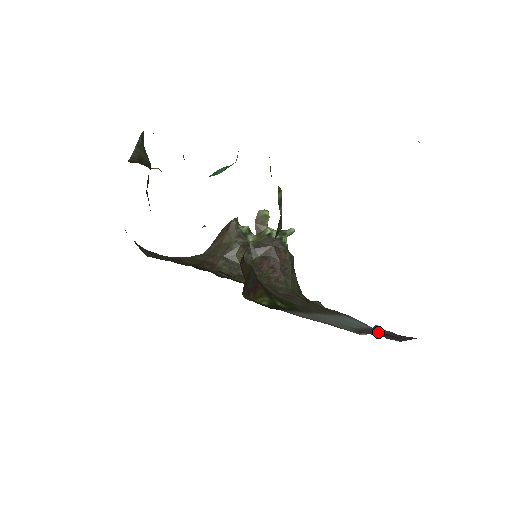
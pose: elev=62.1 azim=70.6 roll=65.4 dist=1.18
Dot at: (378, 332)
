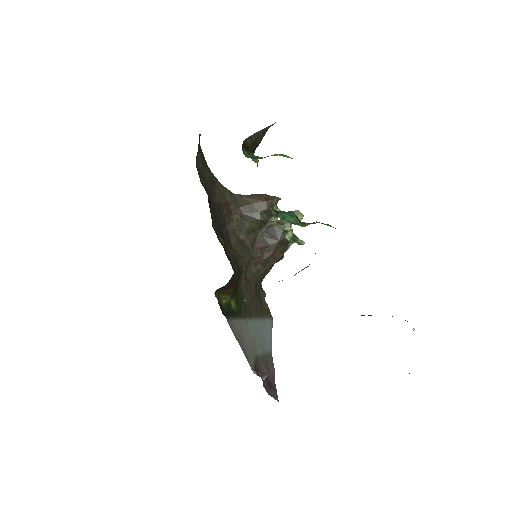
Dot at: (266, 371)
